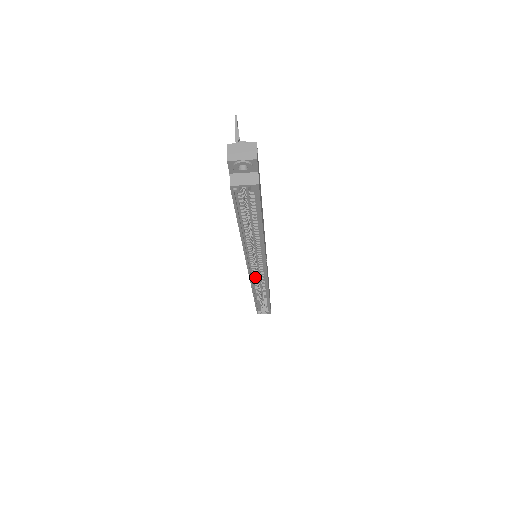
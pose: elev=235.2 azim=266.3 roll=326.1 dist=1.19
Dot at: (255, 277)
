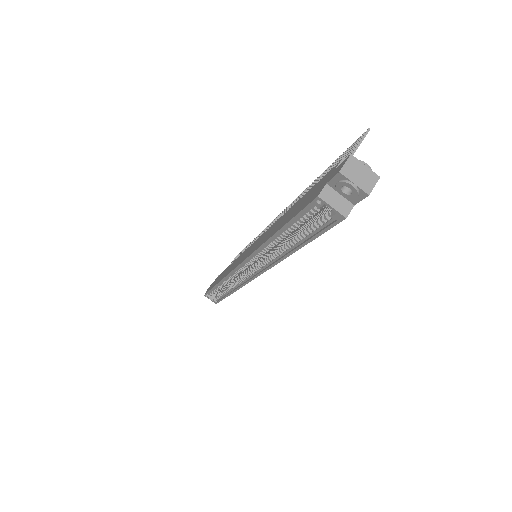
Dot at: (238, 272)
